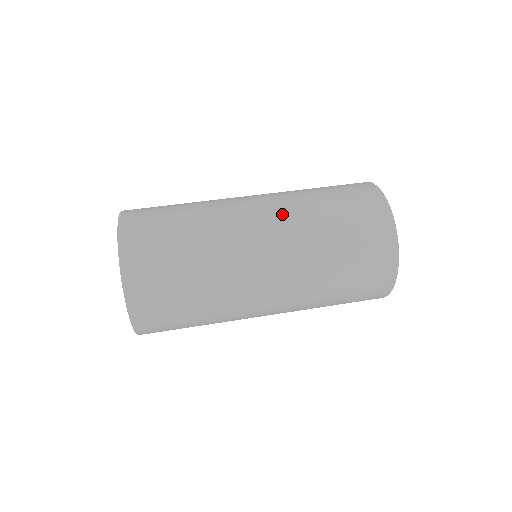
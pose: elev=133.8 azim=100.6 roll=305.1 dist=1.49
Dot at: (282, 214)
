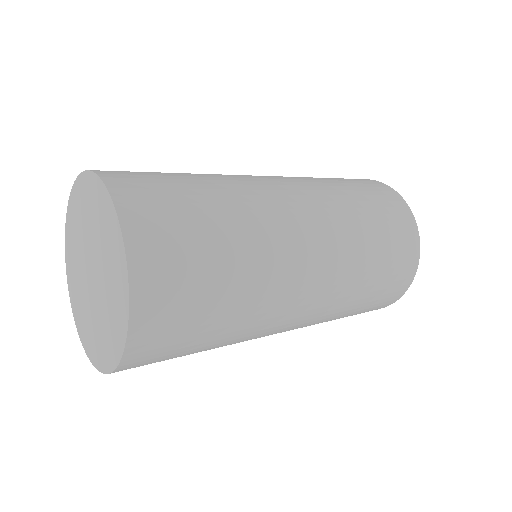
Dot at: occluded
